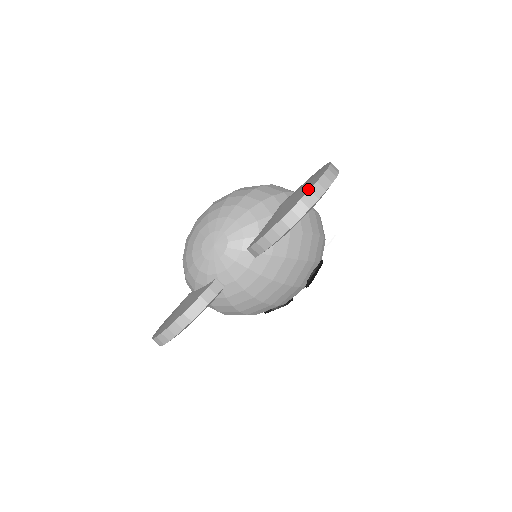
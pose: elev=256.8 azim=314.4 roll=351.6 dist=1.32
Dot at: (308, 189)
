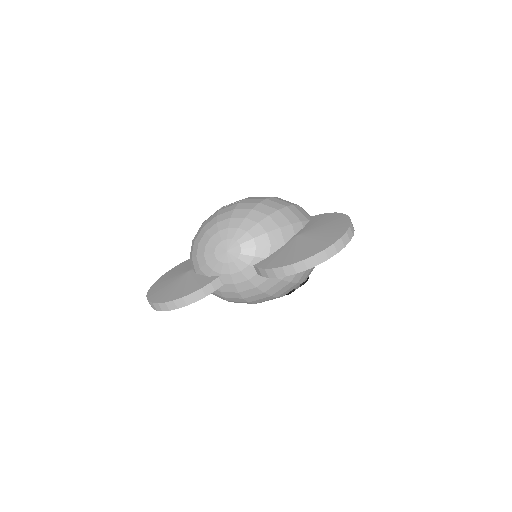
Dot at: (324, 247)
